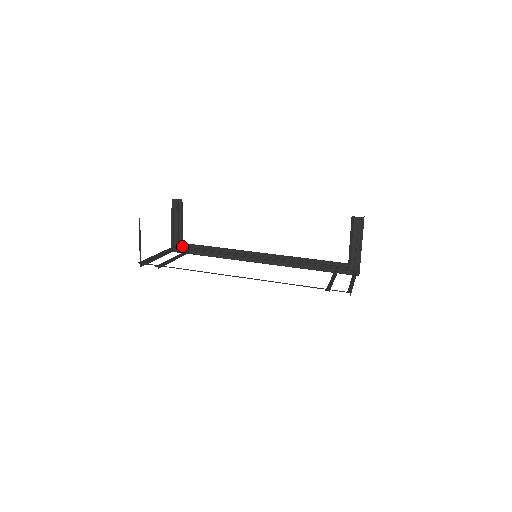
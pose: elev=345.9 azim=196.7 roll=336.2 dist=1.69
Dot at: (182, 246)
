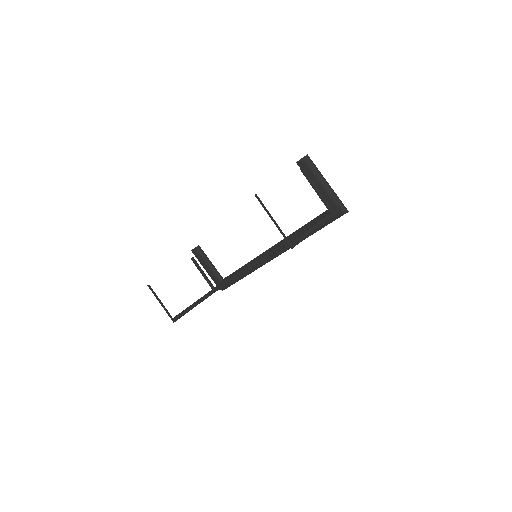
Dot at: (222, 282)
